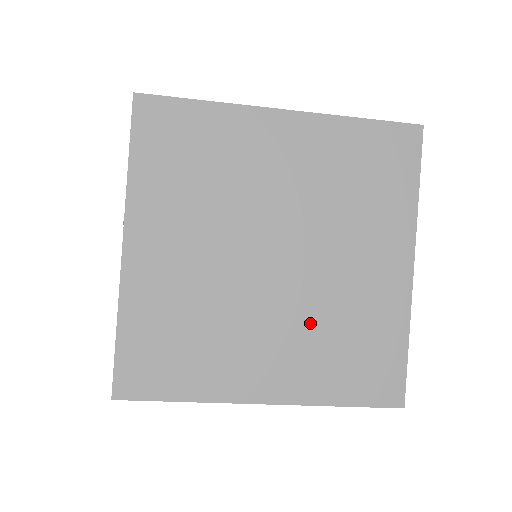
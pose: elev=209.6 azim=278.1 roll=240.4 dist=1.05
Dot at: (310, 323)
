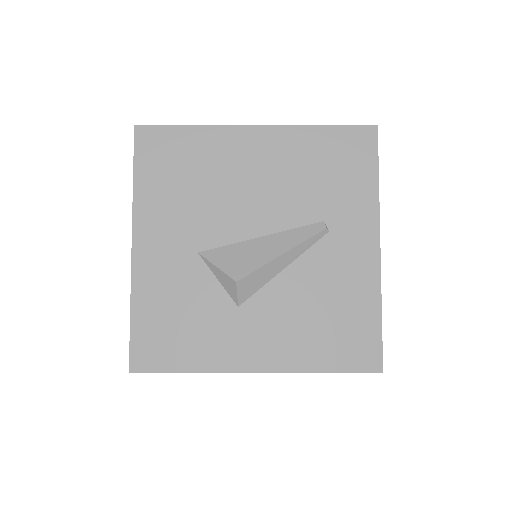
Dot at: occluded
